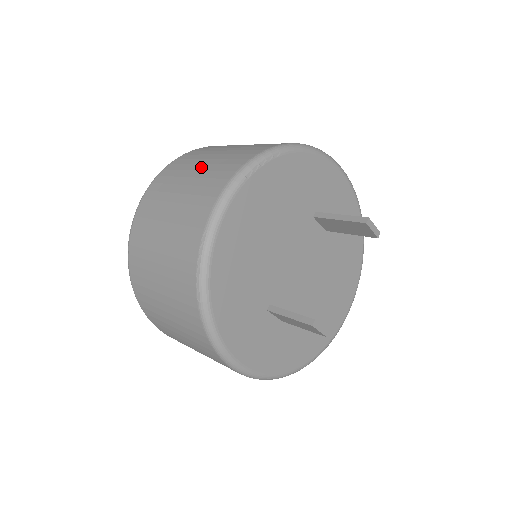
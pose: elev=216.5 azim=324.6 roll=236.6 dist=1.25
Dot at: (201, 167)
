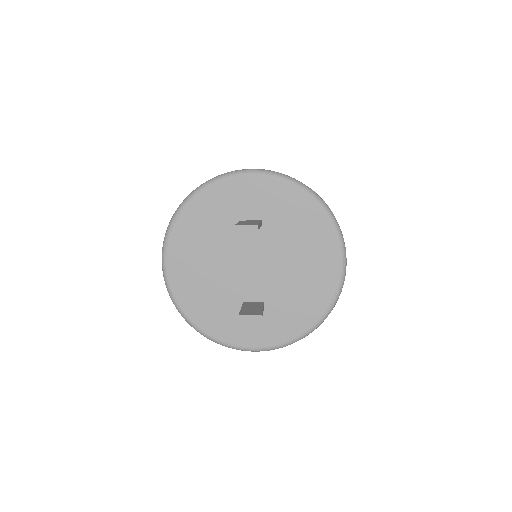
Dot at: occluded
